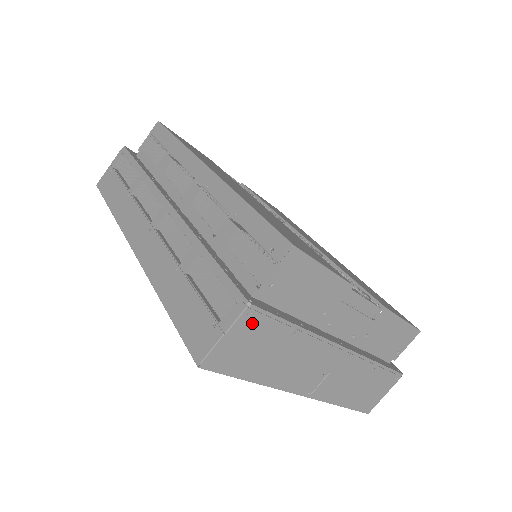
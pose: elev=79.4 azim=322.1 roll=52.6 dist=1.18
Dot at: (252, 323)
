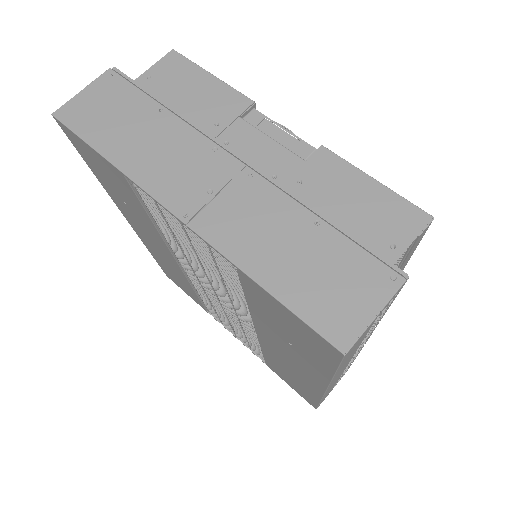
Dot at: (113, 85)
